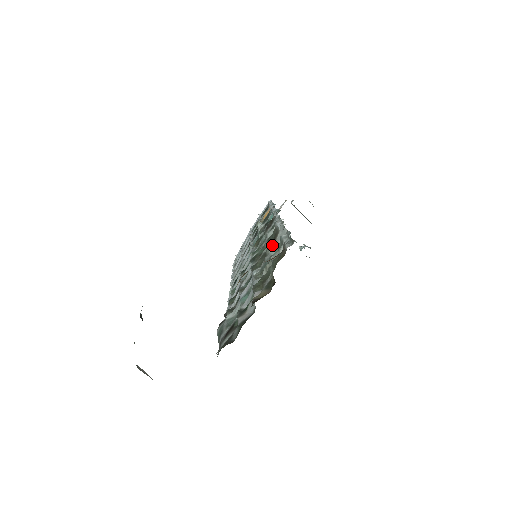
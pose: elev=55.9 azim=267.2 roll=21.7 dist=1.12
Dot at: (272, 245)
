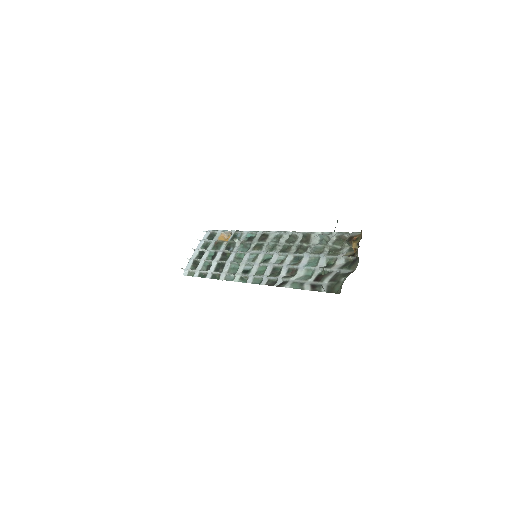
Dot at: (309, 240)
